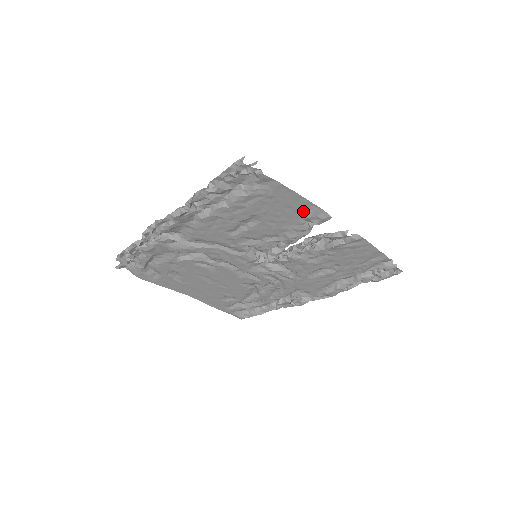
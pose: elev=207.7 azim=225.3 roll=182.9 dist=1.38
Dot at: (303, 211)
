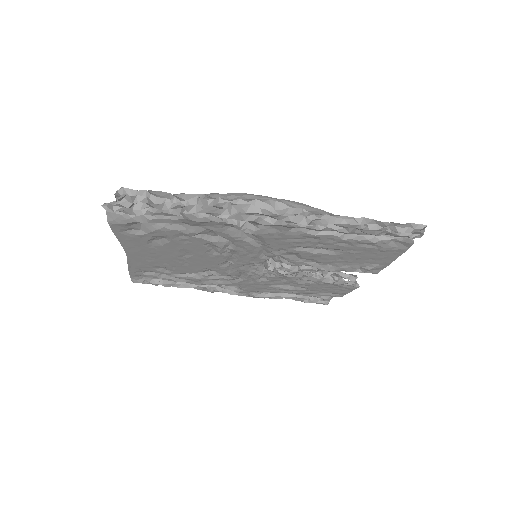
Dot at: (374, 264)
